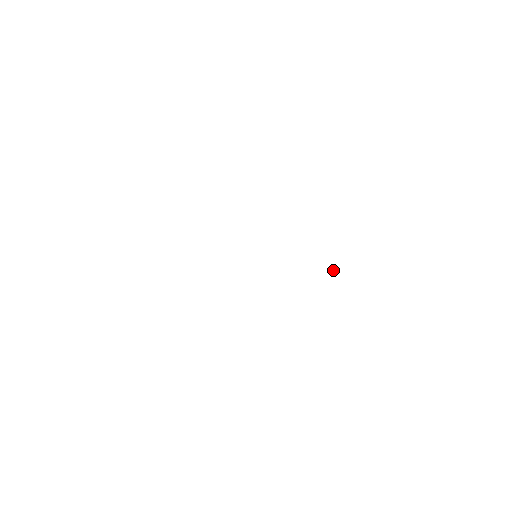
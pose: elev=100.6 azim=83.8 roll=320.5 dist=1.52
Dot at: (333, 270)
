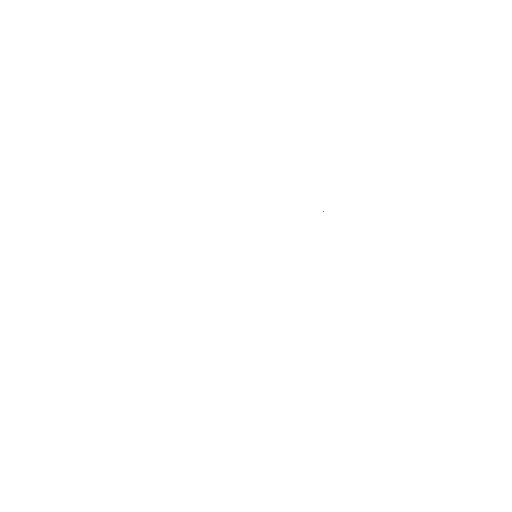
Dot at: occluded
